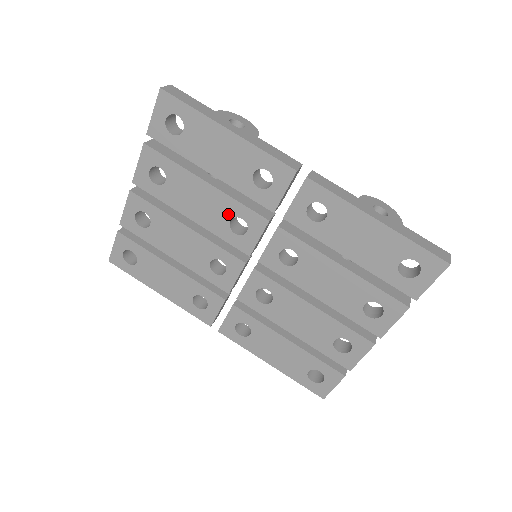
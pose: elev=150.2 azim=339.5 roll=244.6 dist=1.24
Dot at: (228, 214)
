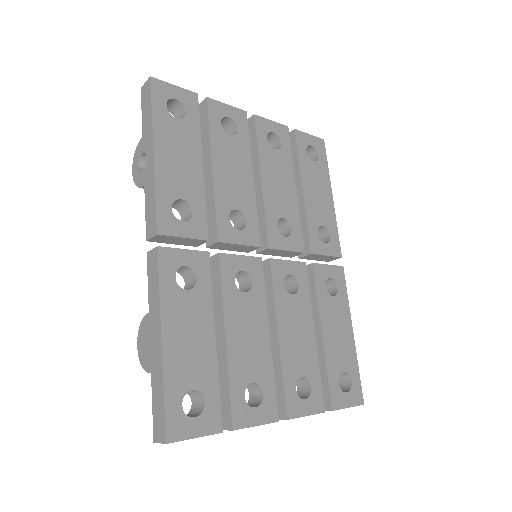
Dot at: (287, 214)
